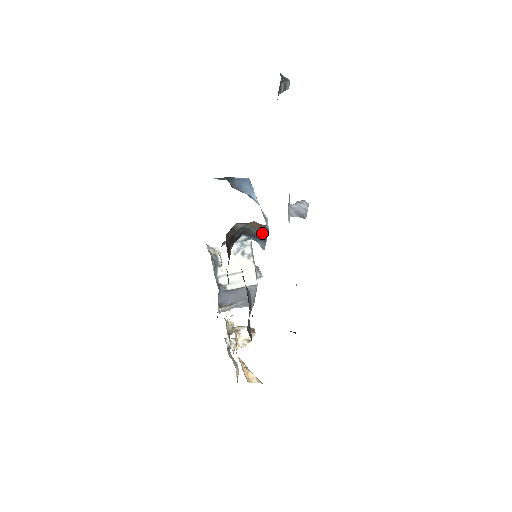
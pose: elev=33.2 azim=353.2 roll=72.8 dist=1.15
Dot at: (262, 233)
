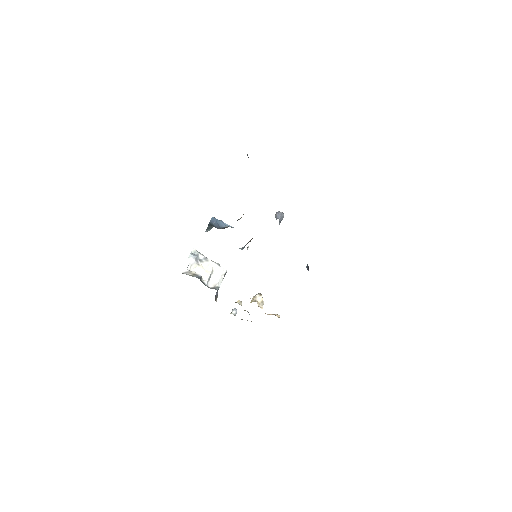
Dot at: occluded
